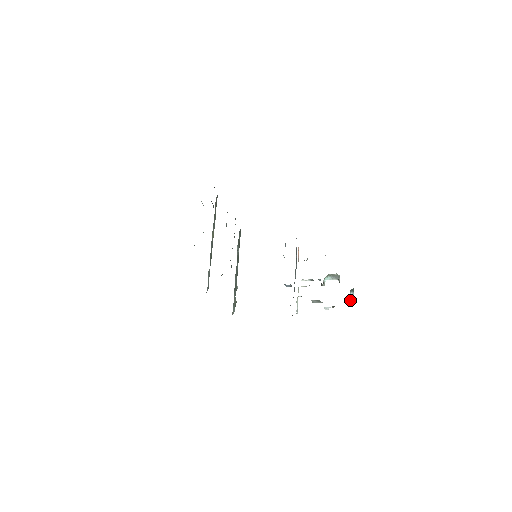
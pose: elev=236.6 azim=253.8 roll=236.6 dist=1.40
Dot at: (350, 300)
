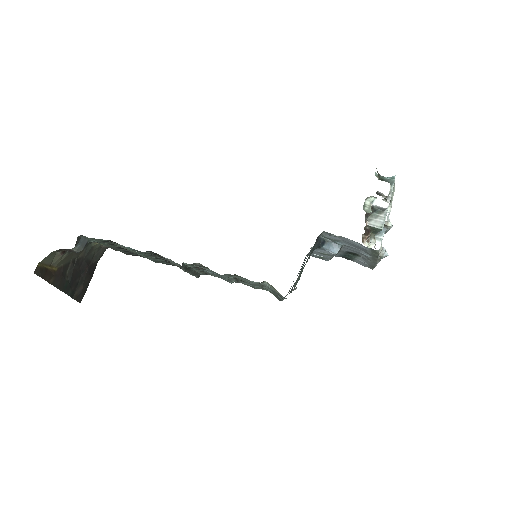
Dot at: (390, 178)
